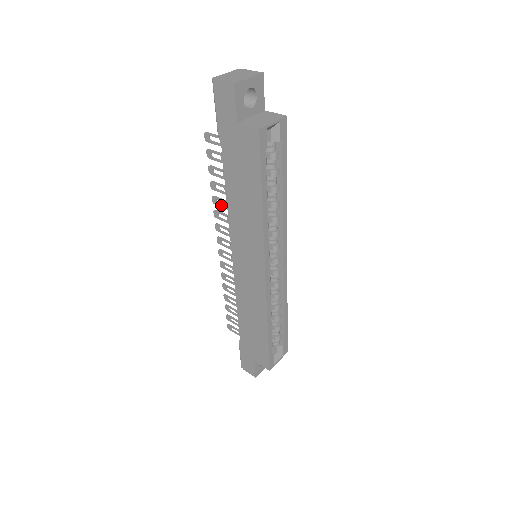
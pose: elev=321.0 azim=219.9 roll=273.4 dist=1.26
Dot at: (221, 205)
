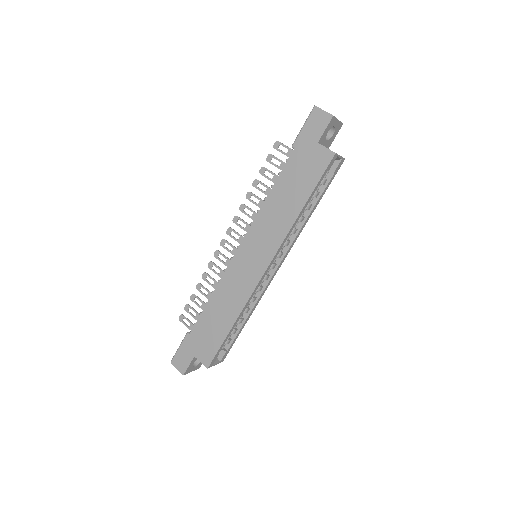
Dot at: occluded
